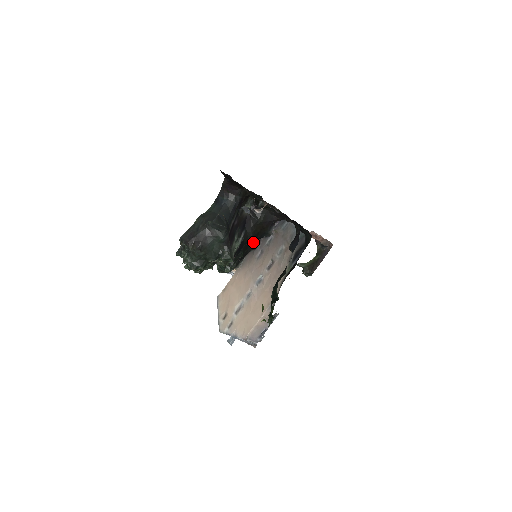
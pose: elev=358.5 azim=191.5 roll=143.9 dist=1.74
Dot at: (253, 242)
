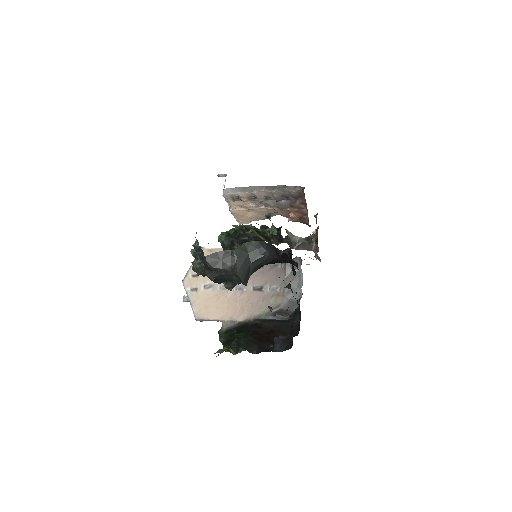
Dot at: occluded
